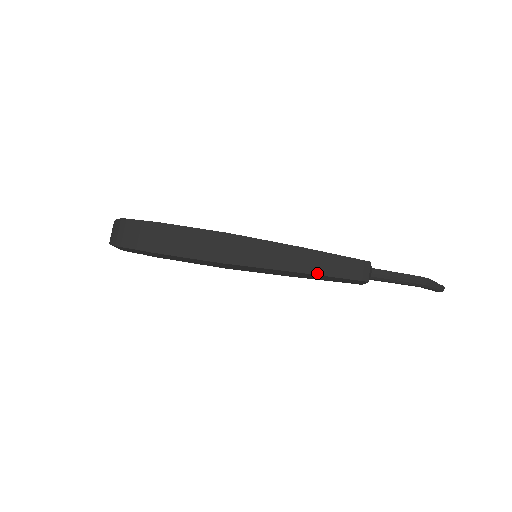
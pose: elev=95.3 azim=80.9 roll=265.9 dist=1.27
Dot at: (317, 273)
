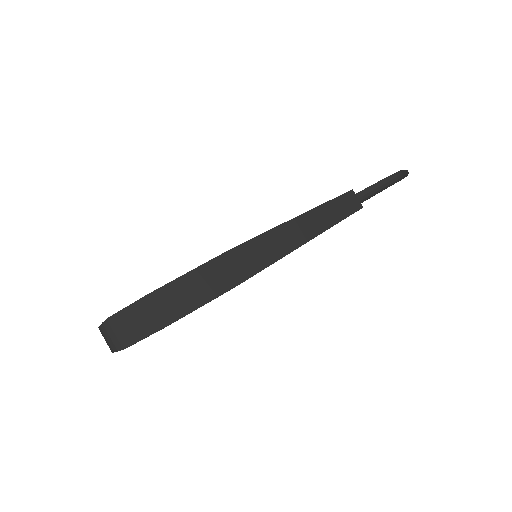
Dot at: (322, 231)
